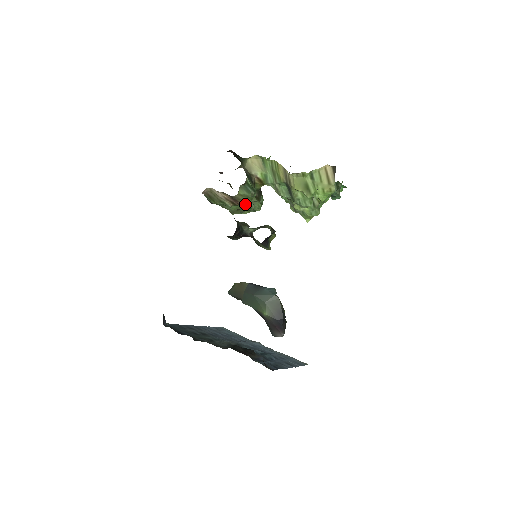
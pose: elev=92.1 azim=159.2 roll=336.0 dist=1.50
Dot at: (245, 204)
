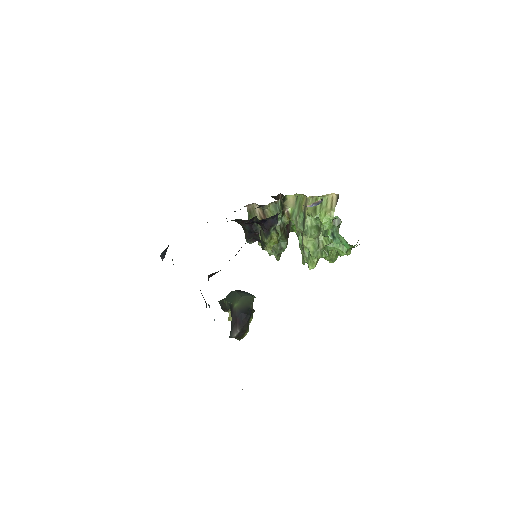
Dot at: occluded
